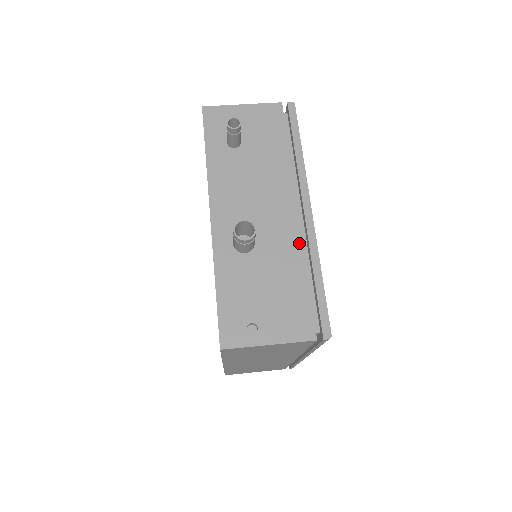
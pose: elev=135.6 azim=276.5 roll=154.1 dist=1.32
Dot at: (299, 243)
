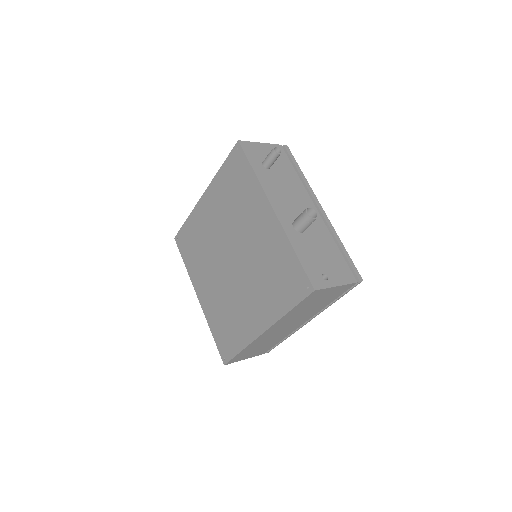
Dot at: (326, 228)
